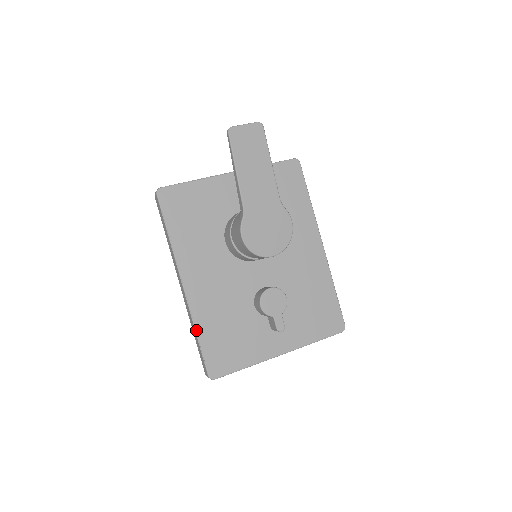
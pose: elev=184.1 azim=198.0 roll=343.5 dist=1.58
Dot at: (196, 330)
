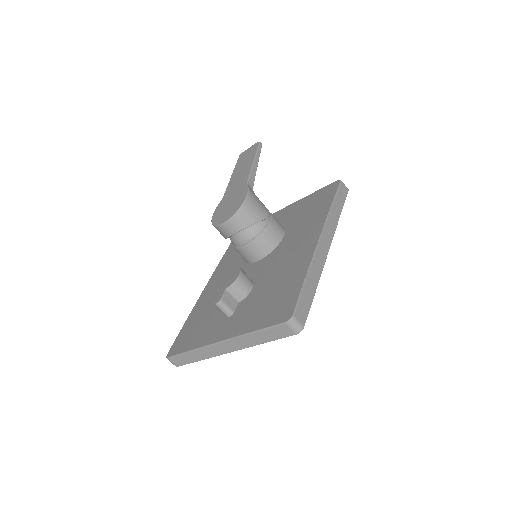
Dot at: (188, 317)
